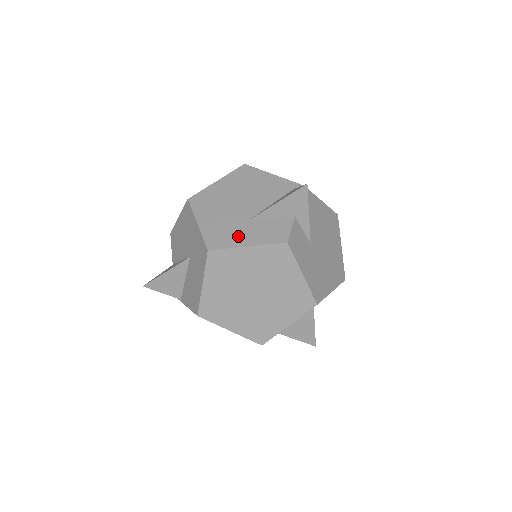
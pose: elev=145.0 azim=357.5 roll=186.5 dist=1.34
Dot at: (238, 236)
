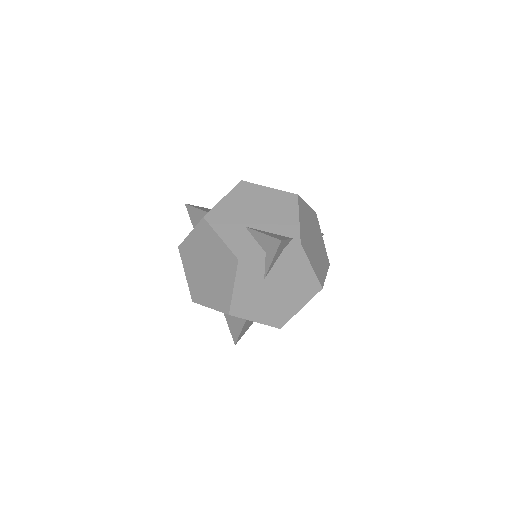
Dot at: (226, 227)
